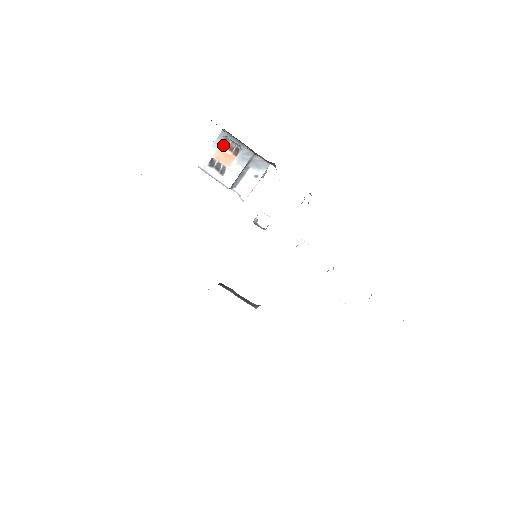
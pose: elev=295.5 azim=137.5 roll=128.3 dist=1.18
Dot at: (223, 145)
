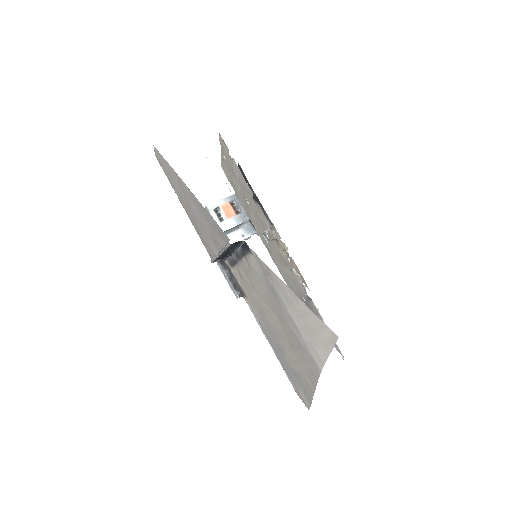
Dot at: (230, 203)
